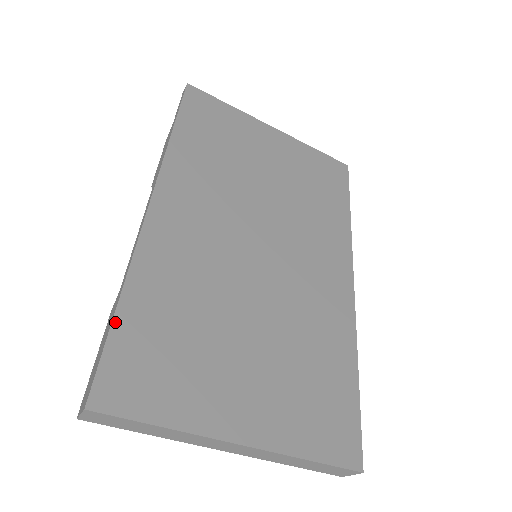
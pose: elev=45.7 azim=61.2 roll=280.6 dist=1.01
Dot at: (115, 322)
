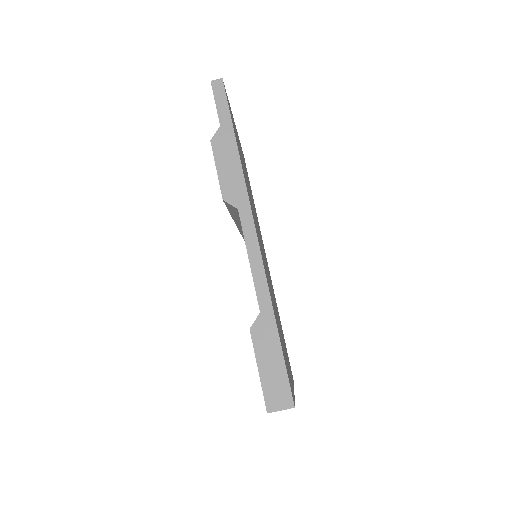
Dot at: occluded
